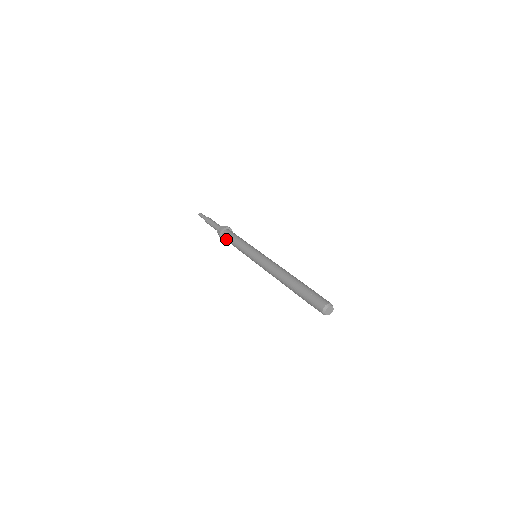
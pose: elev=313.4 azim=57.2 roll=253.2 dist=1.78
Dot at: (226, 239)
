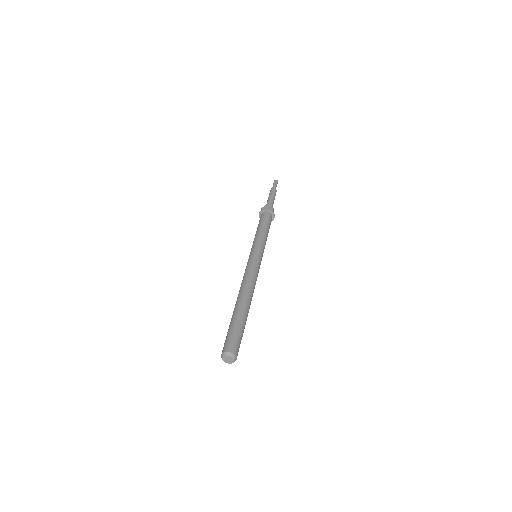
Dot at: occluded
